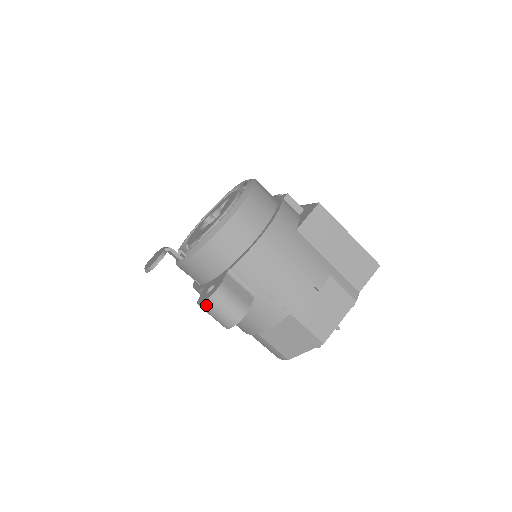
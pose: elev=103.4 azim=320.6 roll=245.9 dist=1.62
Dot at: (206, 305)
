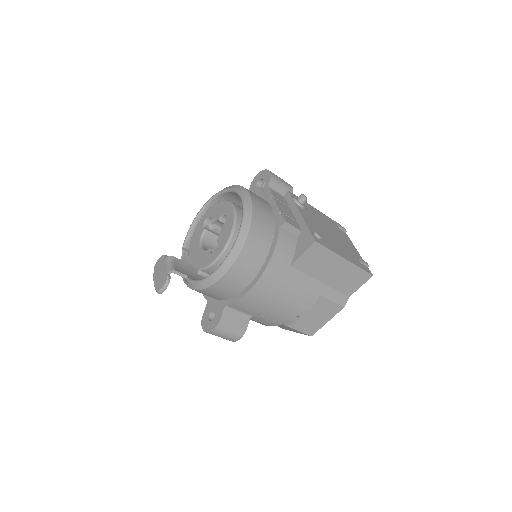
Dot at: occluded
